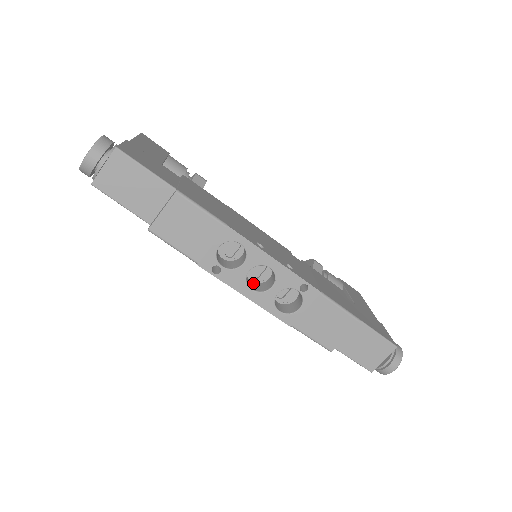
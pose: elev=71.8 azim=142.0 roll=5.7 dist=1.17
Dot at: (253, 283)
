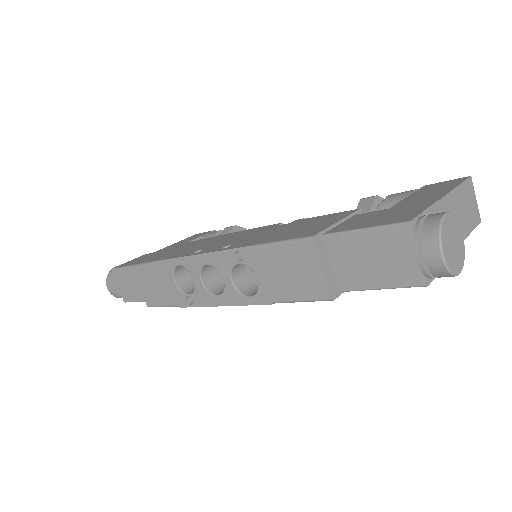
Dot at: occluded
